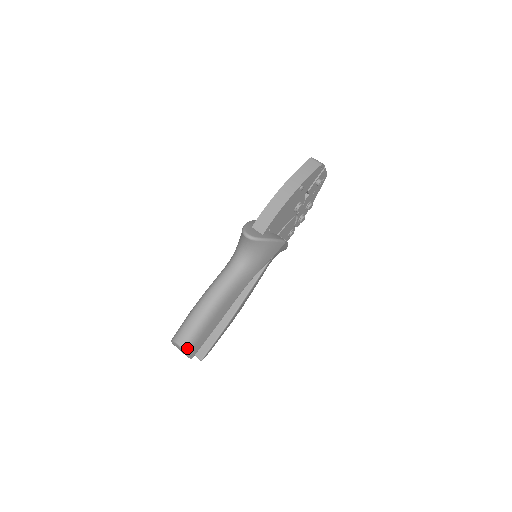
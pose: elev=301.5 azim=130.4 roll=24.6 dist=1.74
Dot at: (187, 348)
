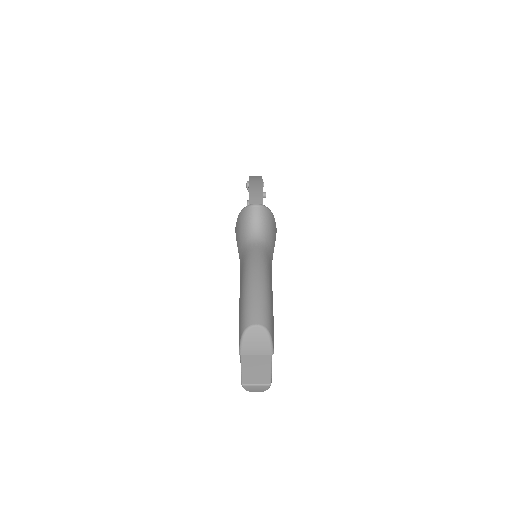
Dot at: (268, 327)
